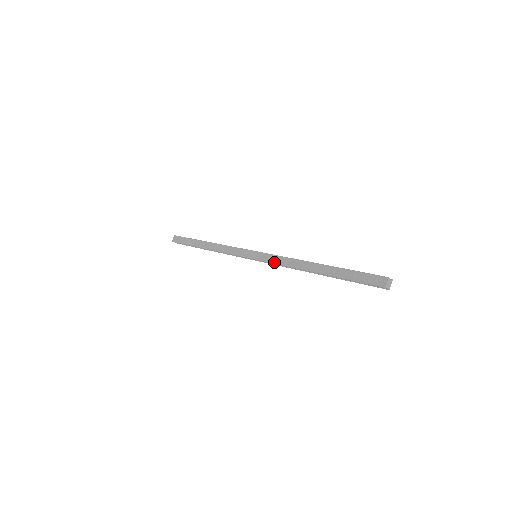
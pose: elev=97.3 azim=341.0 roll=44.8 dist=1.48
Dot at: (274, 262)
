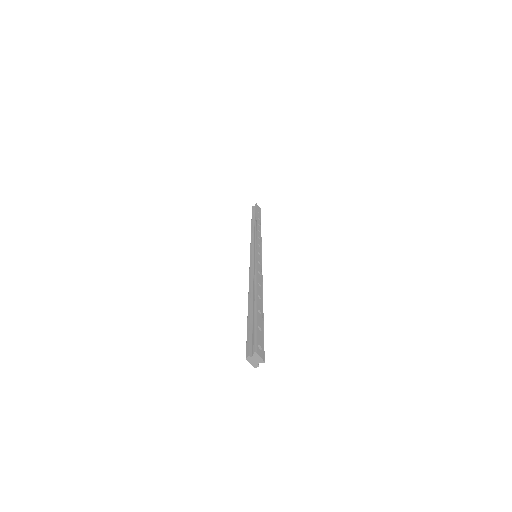
Dot at: occluded
